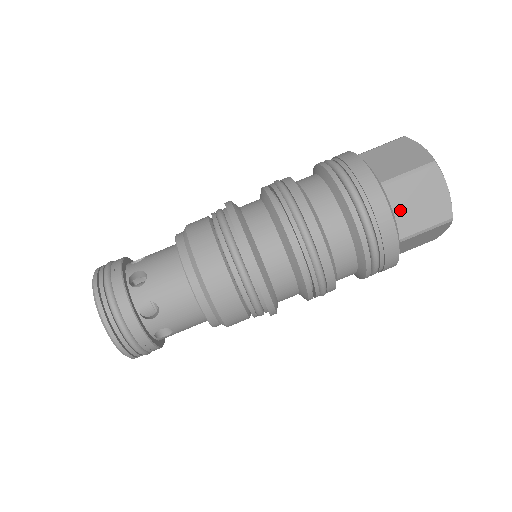
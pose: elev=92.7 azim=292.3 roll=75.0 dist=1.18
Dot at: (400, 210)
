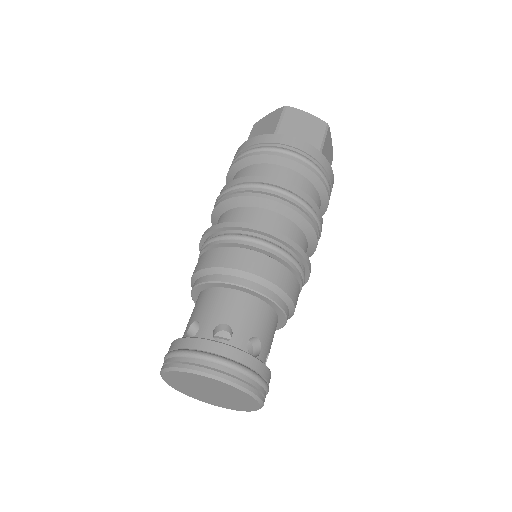
Dot at: occluded
